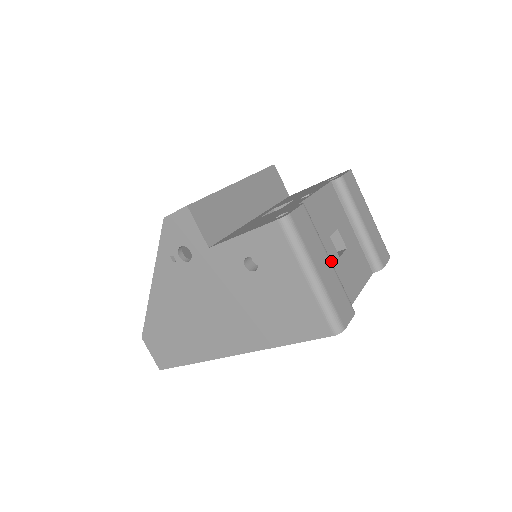
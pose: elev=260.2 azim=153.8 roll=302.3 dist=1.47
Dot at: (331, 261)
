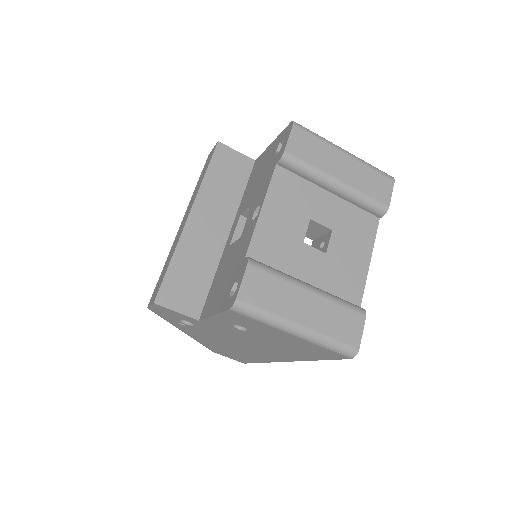
Dot at: (317, 272)
